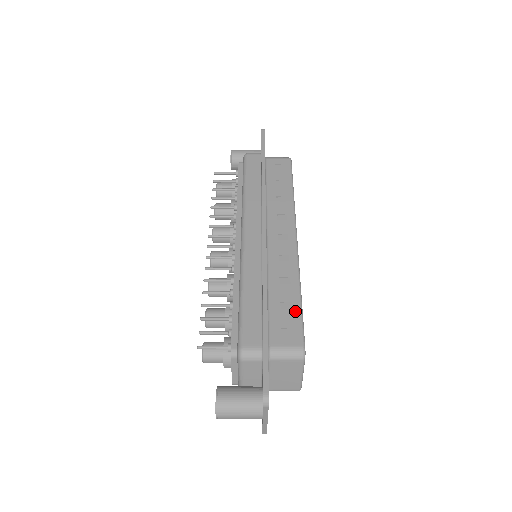
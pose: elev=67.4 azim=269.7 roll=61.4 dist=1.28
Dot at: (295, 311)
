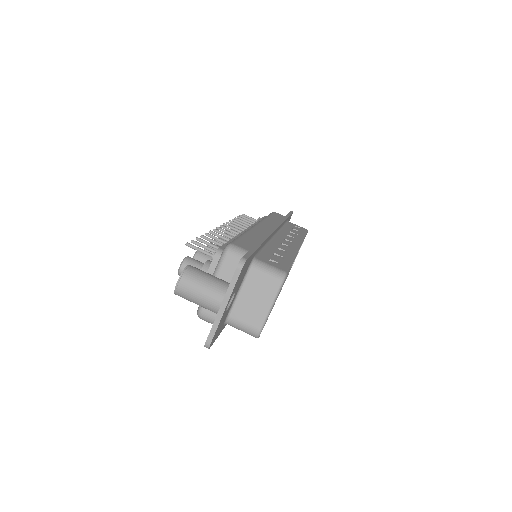
Dot at: (286, 260)
